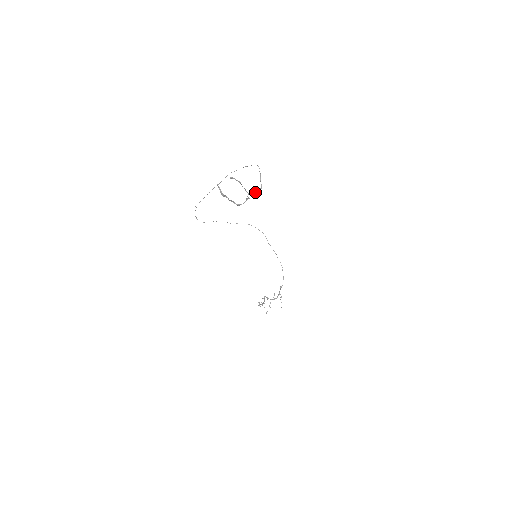
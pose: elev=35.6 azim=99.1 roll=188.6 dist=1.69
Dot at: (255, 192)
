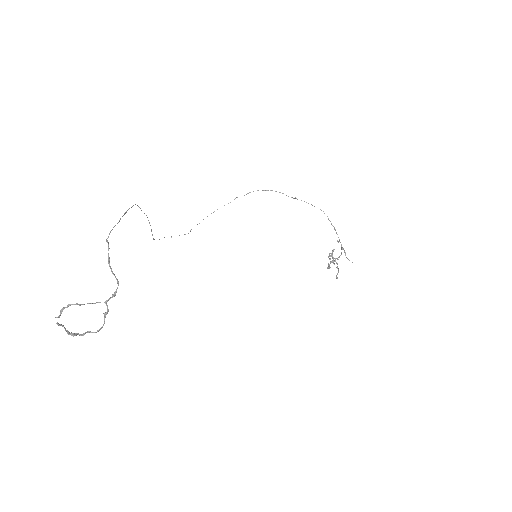
Dot at: occluded
